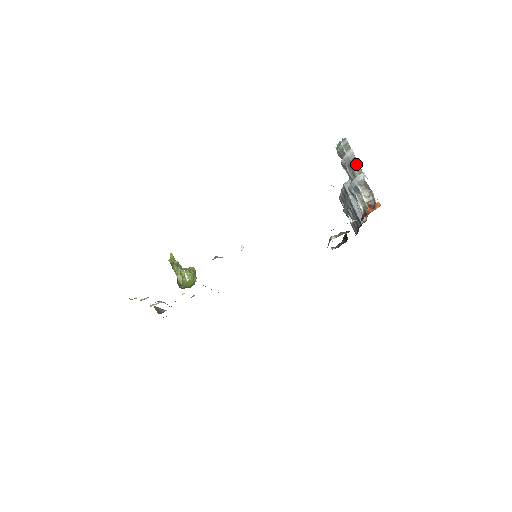
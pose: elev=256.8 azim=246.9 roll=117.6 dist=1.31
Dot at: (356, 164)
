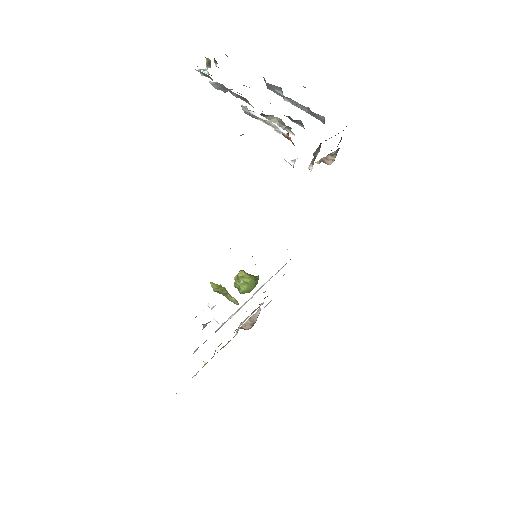
Dot at: (232, 92)
